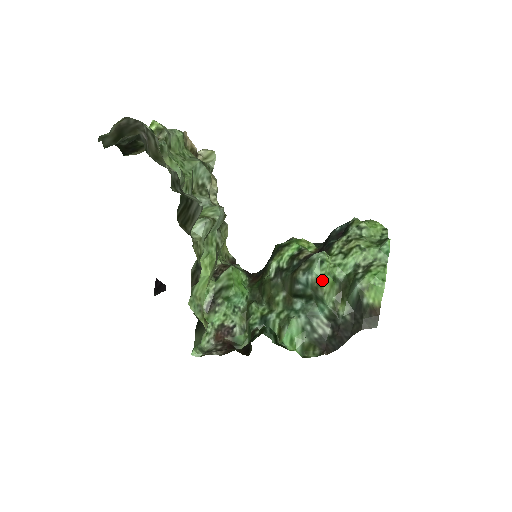
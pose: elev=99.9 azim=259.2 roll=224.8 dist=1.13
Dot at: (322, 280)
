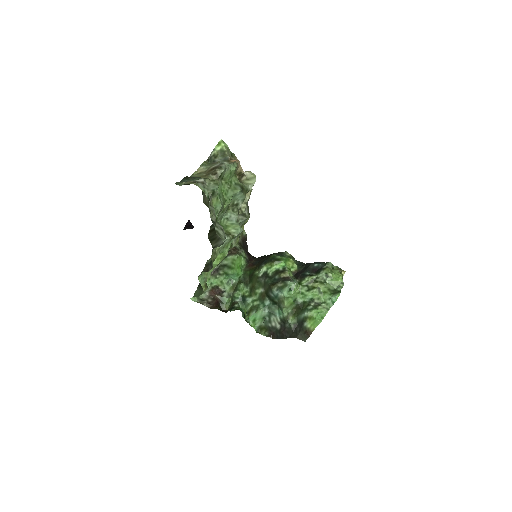
Dot at: (286, 300)
